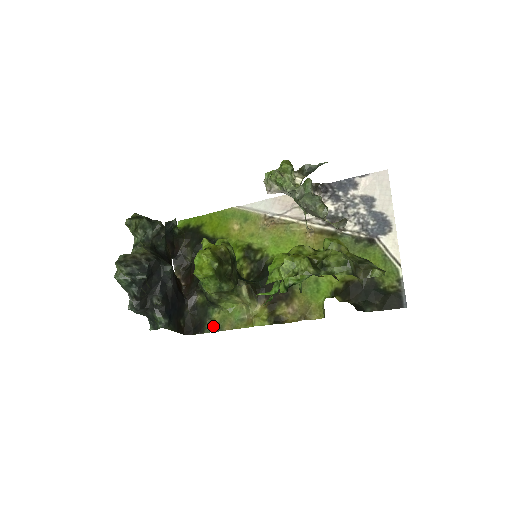
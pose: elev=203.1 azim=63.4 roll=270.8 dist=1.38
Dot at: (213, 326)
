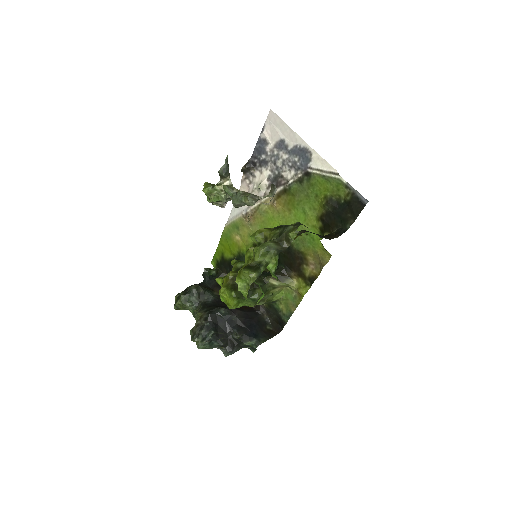
Dot at: (286, 315)
